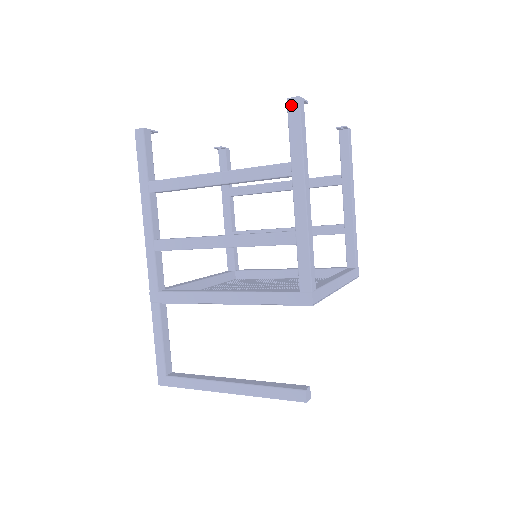
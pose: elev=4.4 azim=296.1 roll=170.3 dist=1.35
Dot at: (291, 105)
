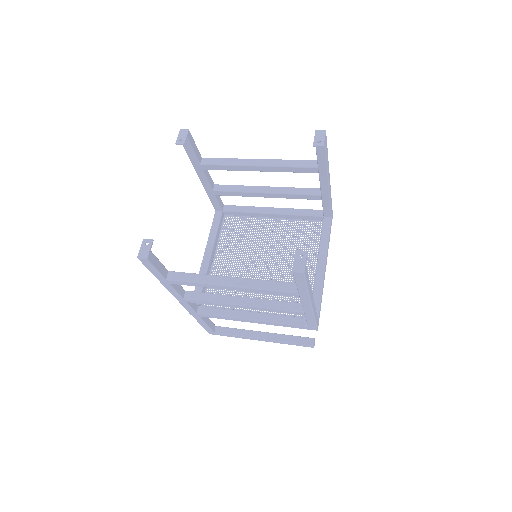
Dot at: (297, 275)
